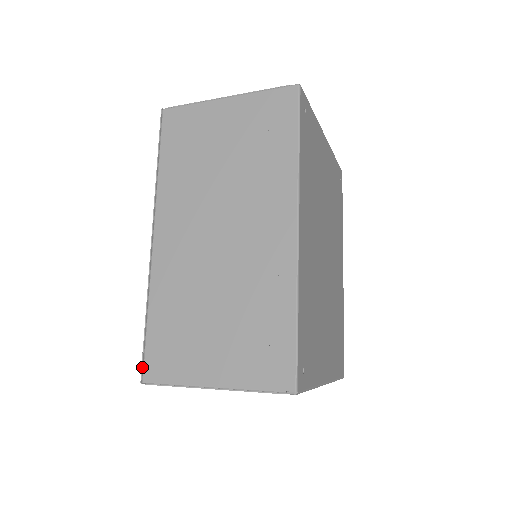
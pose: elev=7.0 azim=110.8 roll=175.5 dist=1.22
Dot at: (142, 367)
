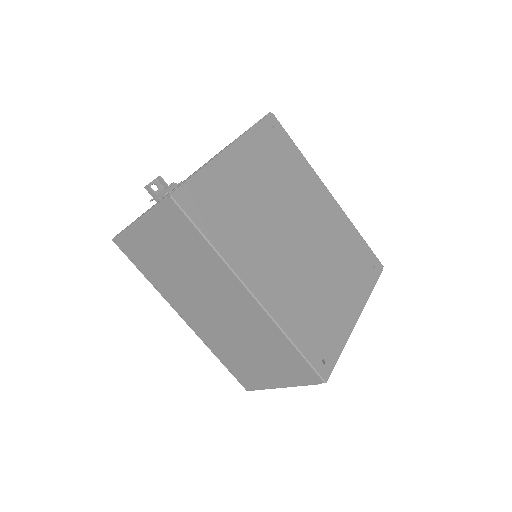
Dot at: (241, 384)
